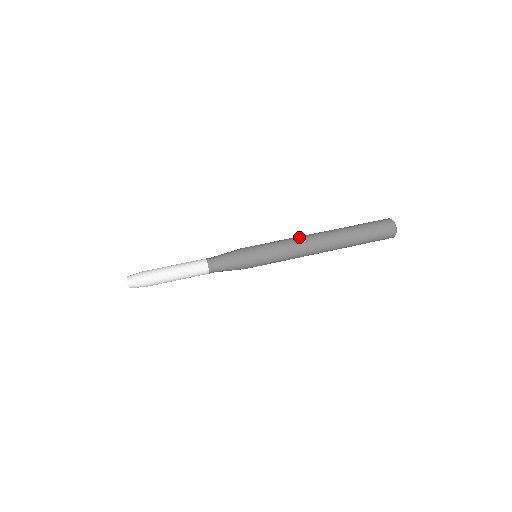
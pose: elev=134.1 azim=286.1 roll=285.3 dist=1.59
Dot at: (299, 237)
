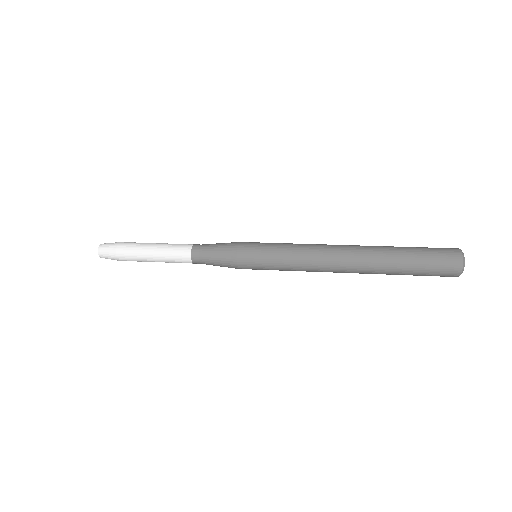
Dot at: occluded
